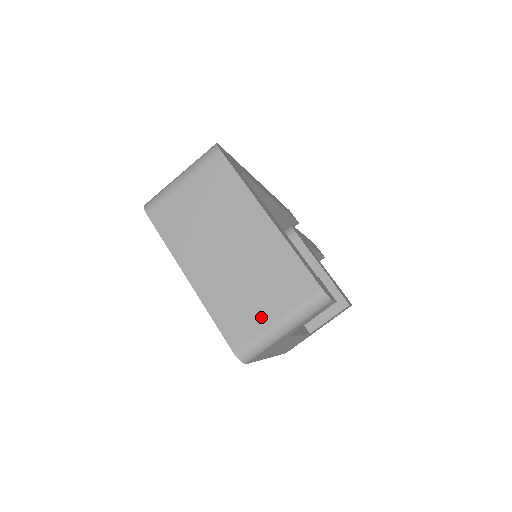
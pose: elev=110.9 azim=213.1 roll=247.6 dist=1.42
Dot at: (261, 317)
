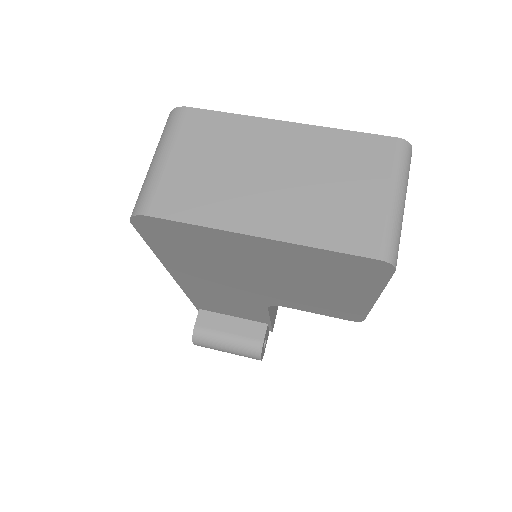
Dot at: (372, 205)
